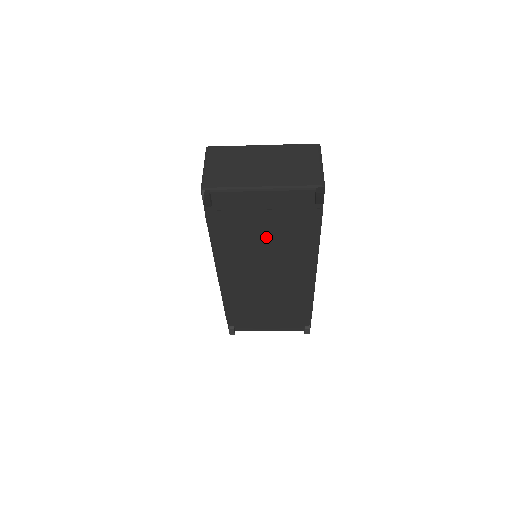
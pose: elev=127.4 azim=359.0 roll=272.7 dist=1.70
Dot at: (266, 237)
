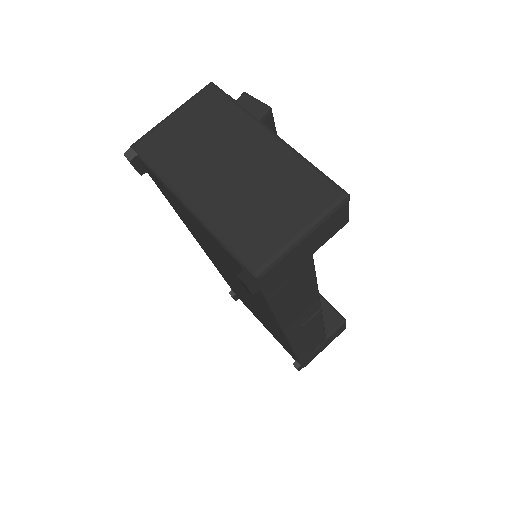
Dot at: (220, 258)
